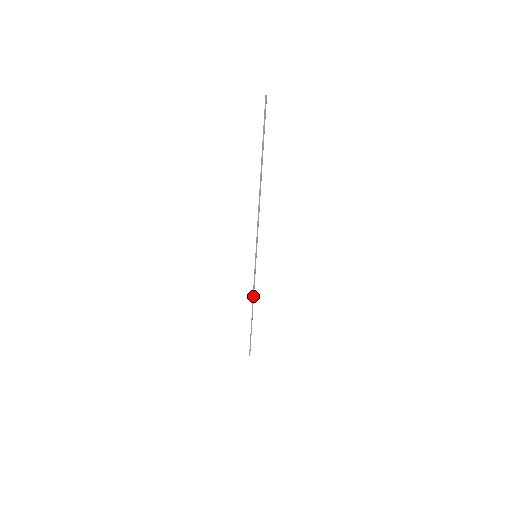
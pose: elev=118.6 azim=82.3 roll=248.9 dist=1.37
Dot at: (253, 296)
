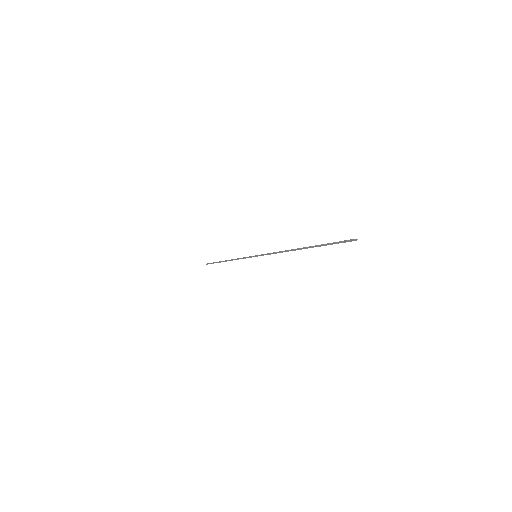
Dot at: occluded
